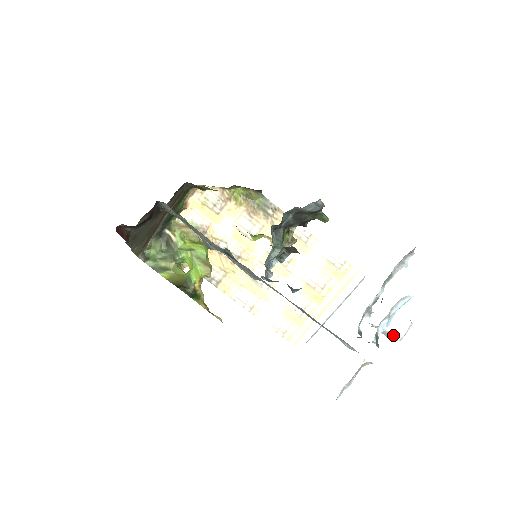
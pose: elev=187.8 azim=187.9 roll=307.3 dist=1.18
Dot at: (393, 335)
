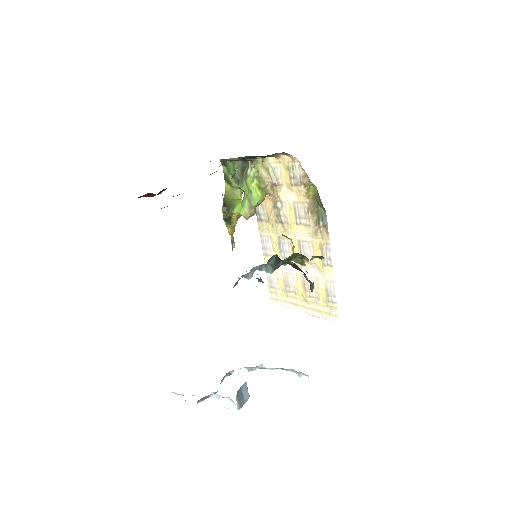
Dot at: (223, 402)
